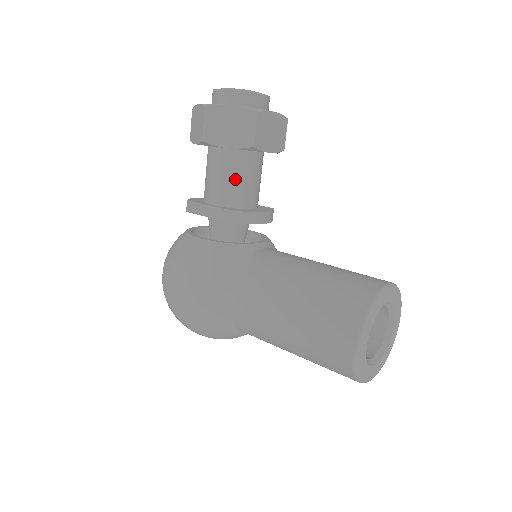
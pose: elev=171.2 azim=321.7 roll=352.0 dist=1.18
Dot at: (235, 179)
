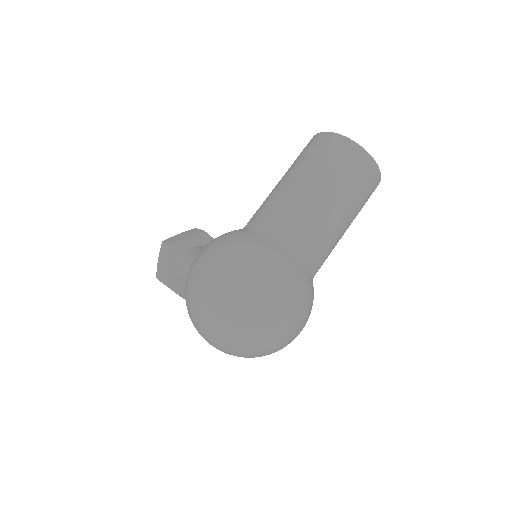
Dot at: occluded
